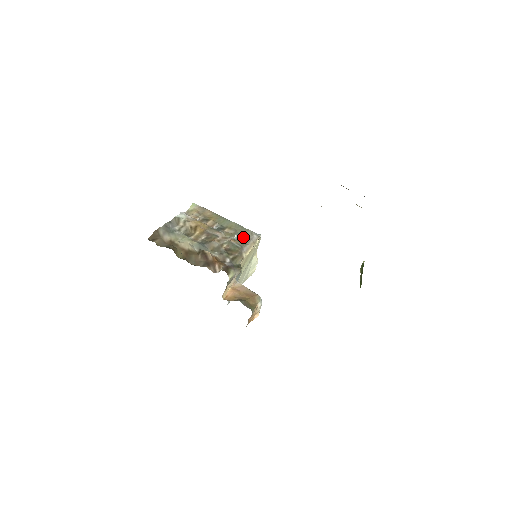
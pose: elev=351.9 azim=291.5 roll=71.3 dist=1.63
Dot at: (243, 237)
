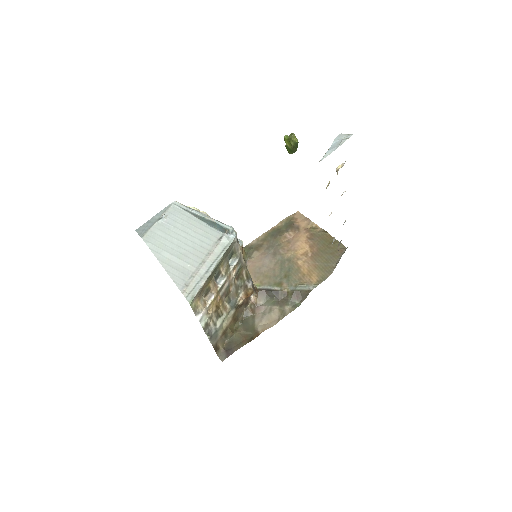
Dot at: (232, 254)
